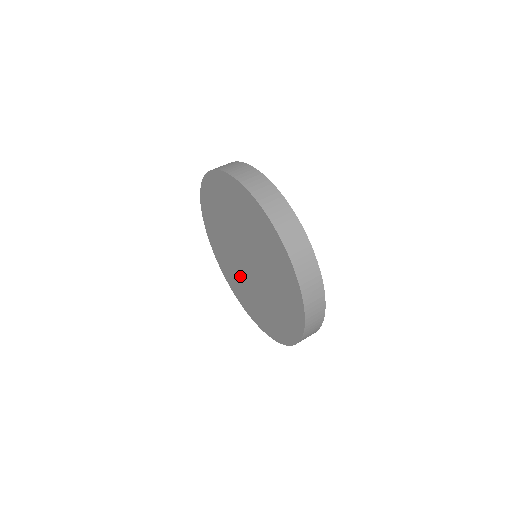
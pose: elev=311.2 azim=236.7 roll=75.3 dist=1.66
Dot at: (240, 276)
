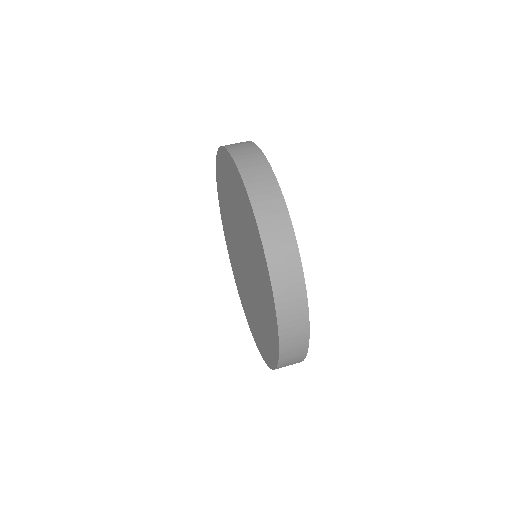
Dot at: (232, 237)
